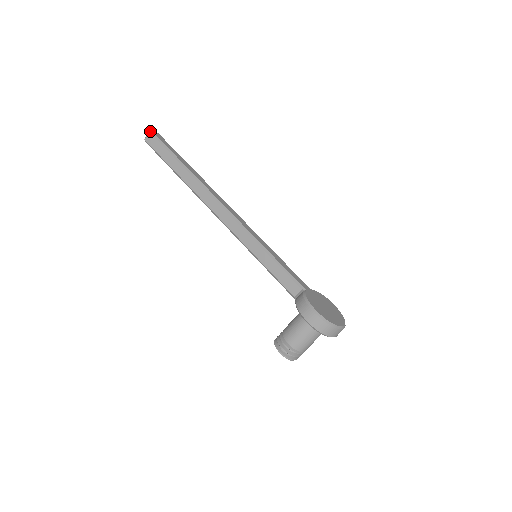
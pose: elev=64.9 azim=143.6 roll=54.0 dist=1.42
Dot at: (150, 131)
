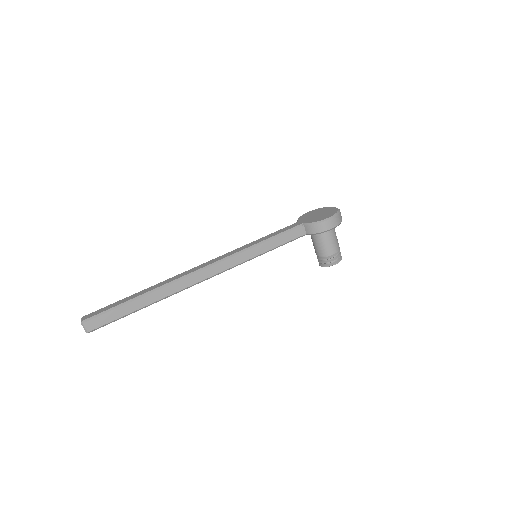
Dot at: (82, 322)
